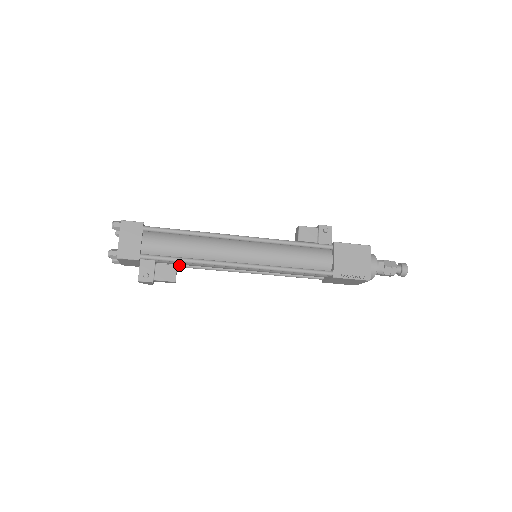
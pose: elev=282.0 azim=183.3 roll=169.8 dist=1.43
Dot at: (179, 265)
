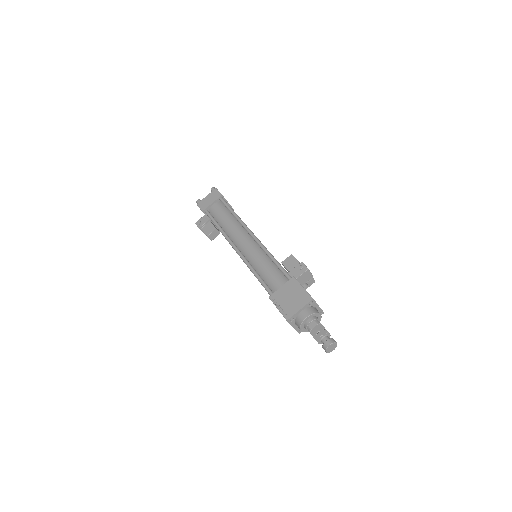
Dot at: occluded
